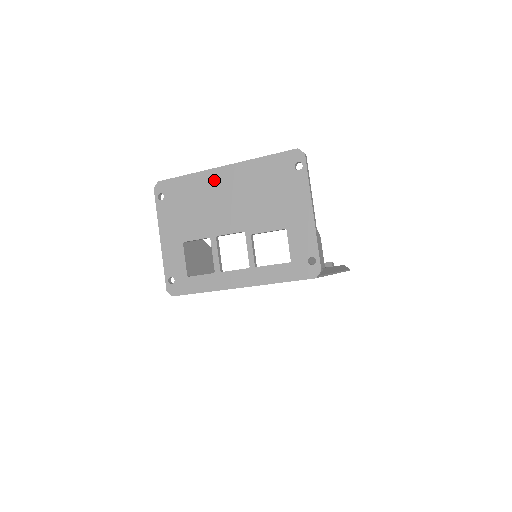
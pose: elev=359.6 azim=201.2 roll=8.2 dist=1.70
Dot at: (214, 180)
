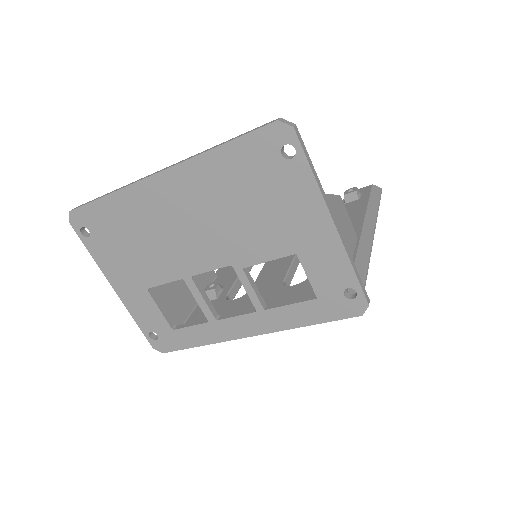
Dot at: (153, 197)
